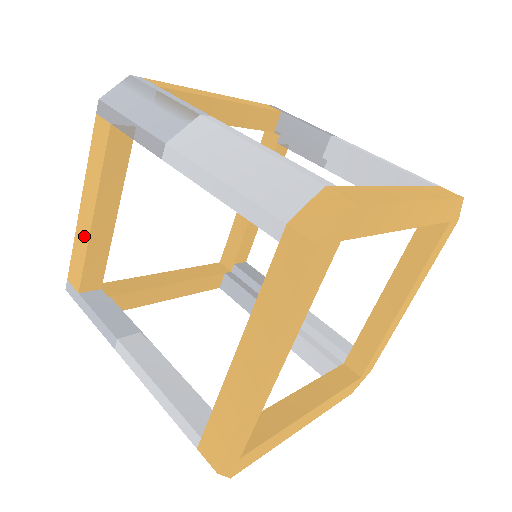
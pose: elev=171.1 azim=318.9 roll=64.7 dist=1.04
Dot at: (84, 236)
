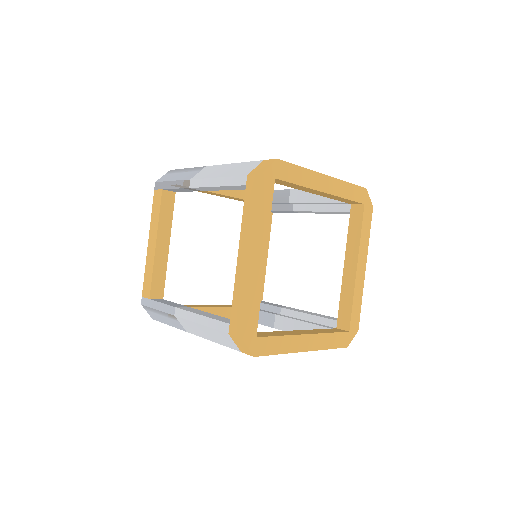
Dot at: (151, 260)
